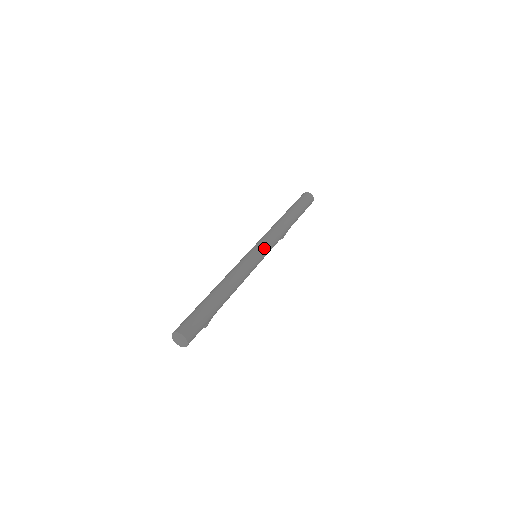
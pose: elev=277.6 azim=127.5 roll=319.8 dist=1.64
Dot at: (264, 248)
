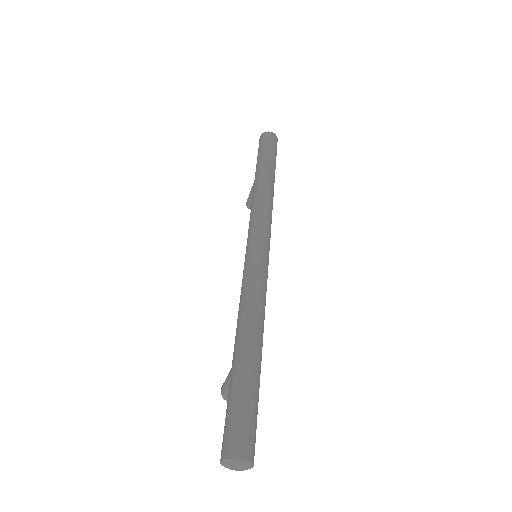
Dot at: (264, 241)
